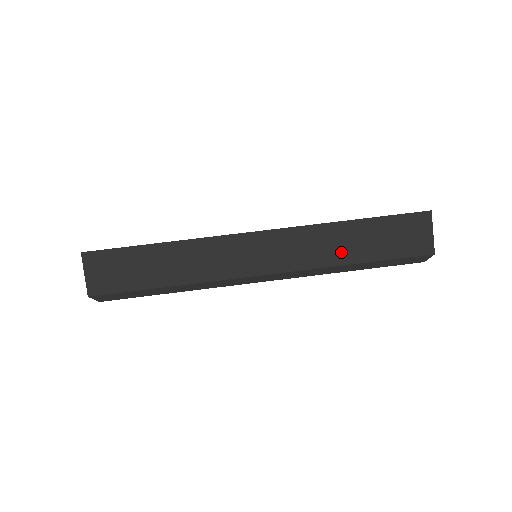
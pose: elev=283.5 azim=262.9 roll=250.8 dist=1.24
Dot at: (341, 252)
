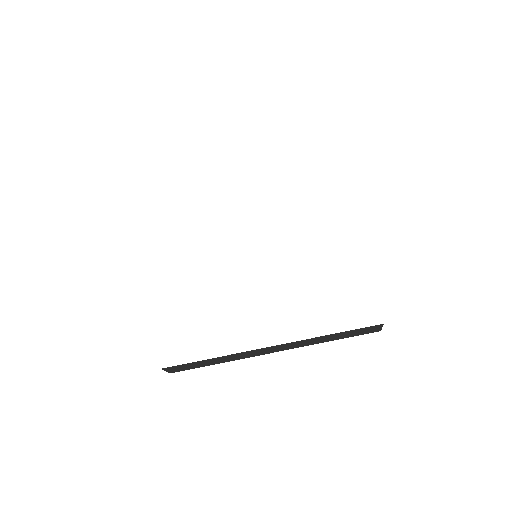
Dot at: (322, 341)
